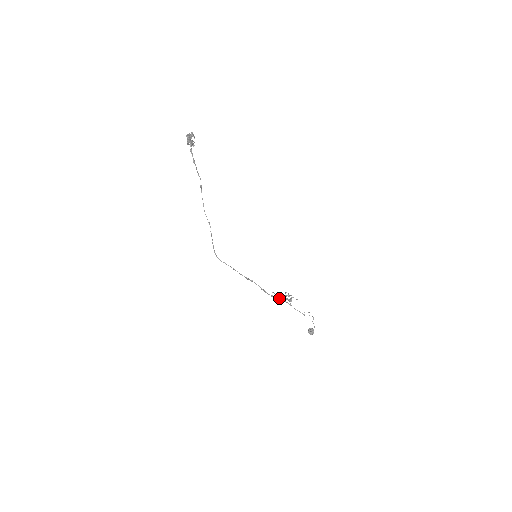
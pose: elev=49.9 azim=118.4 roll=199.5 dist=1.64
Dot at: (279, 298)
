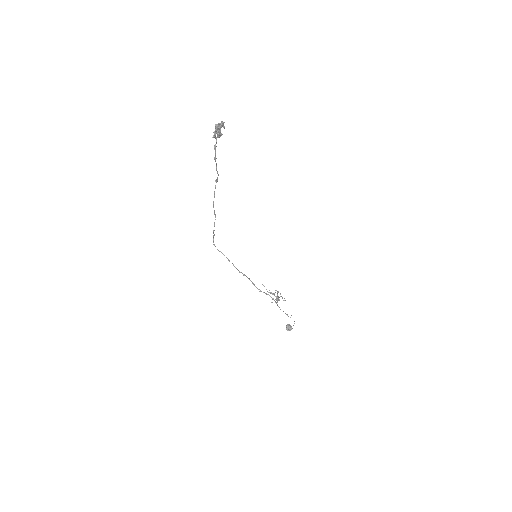
Dot at: (267, 294)
